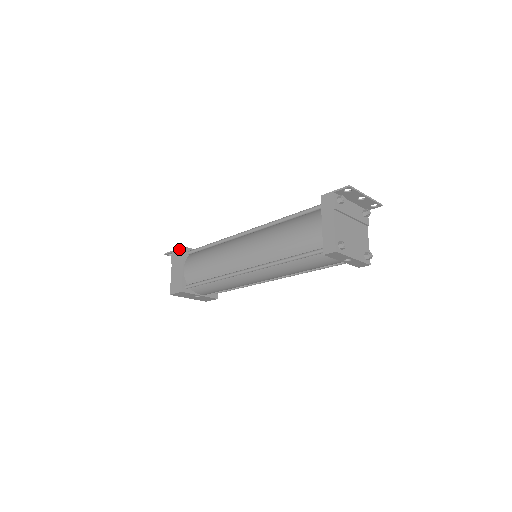
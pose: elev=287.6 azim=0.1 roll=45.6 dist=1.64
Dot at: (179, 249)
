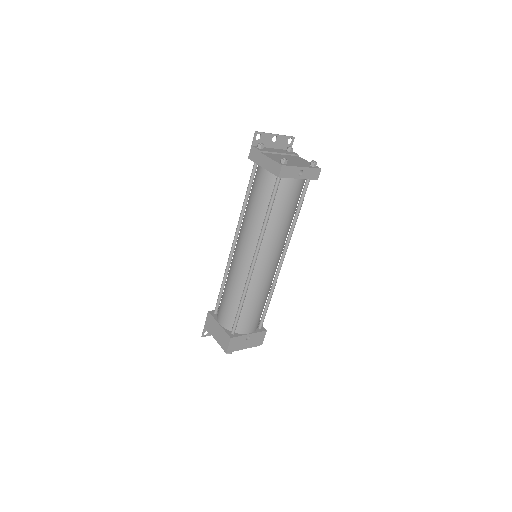
Dot at: (207, 318)
